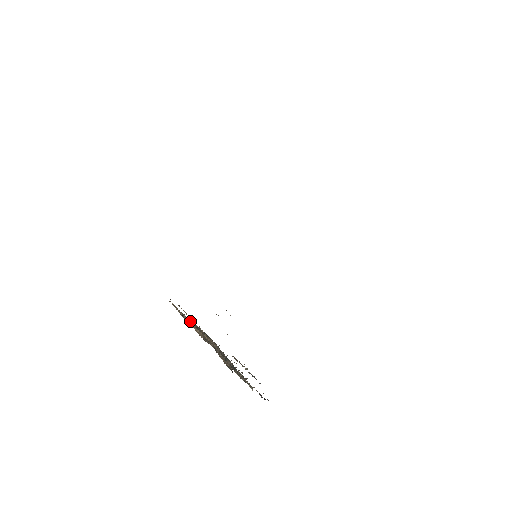
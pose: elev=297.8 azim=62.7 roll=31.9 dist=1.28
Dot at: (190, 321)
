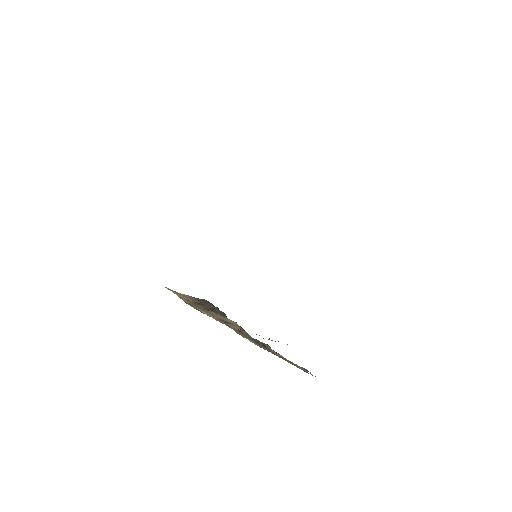
Dot at: (201, 308)
